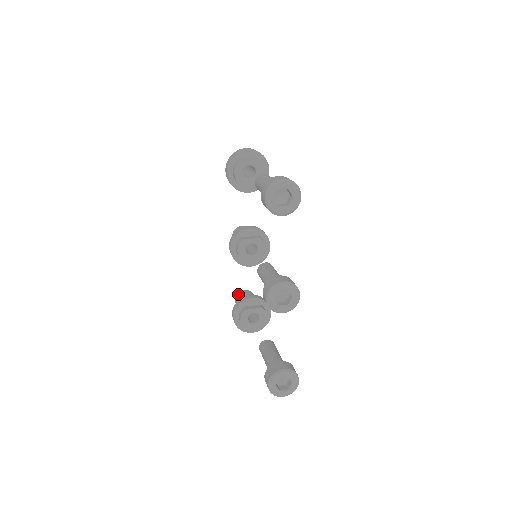
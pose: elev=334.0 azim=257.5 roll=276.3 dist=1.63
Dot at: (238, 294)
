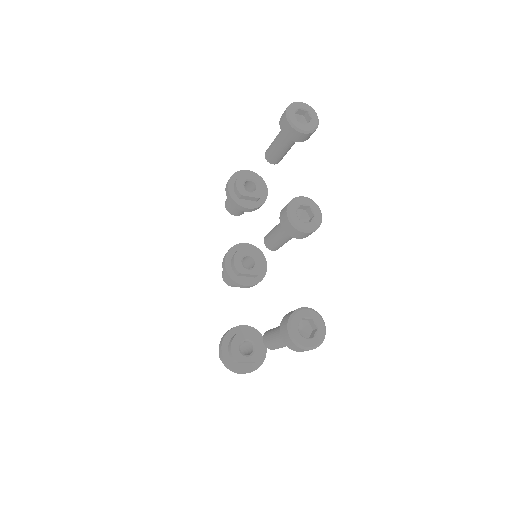
Dot at: occluded
